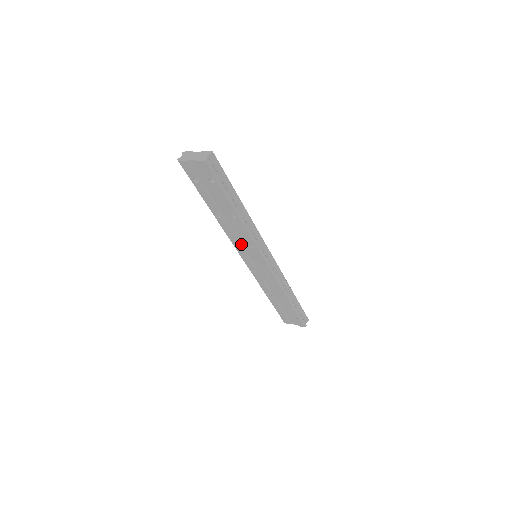
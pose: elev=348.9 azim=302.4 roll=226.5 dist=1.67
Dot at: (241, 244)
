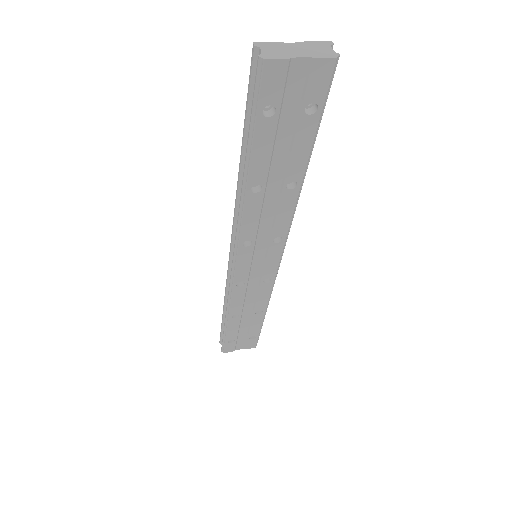
Dot at: (256, 238)
